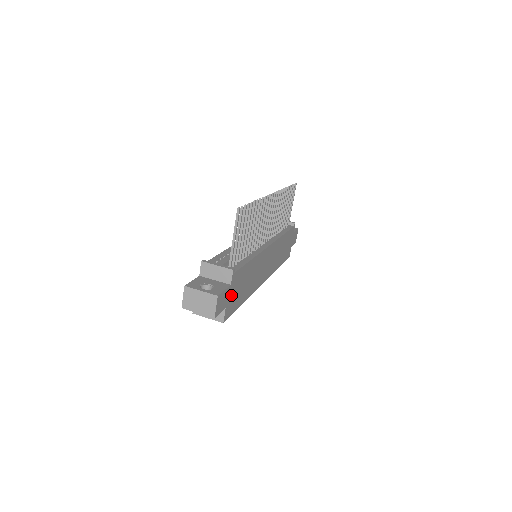
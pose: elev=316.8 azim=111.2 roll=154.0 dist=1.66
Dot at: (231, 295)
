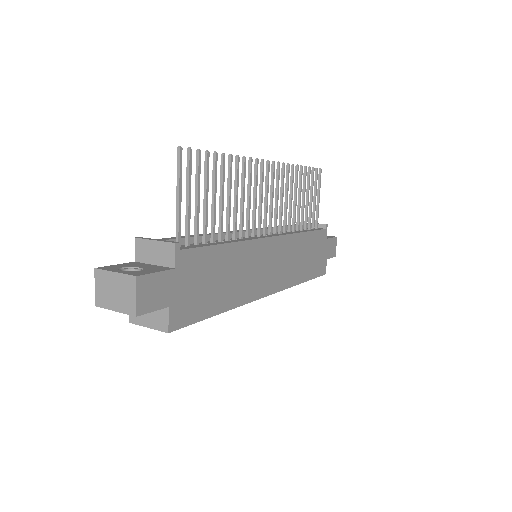
Dot at: (181, 288)
